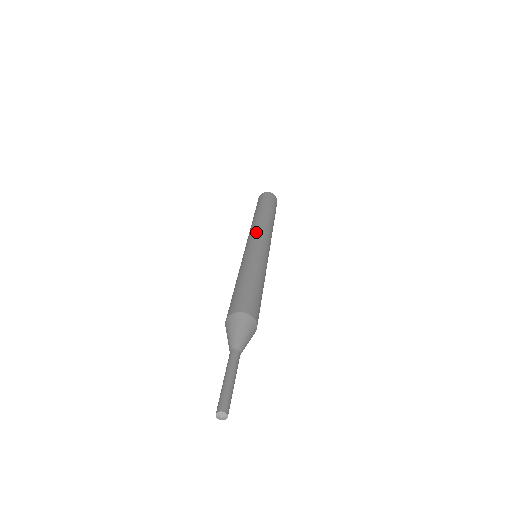
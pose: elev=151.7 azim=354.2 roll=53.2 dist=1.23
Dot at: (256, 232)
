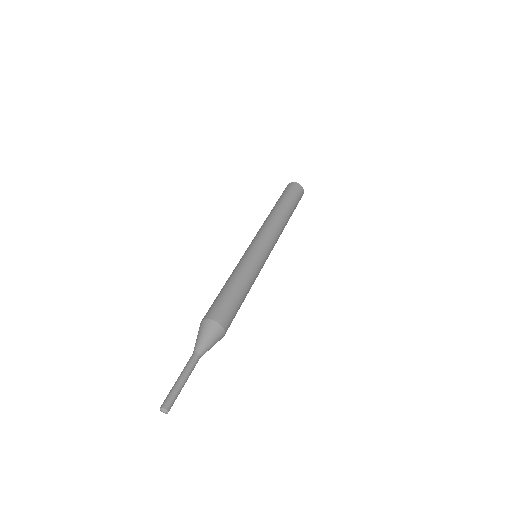
Dot at: (271, 235)
